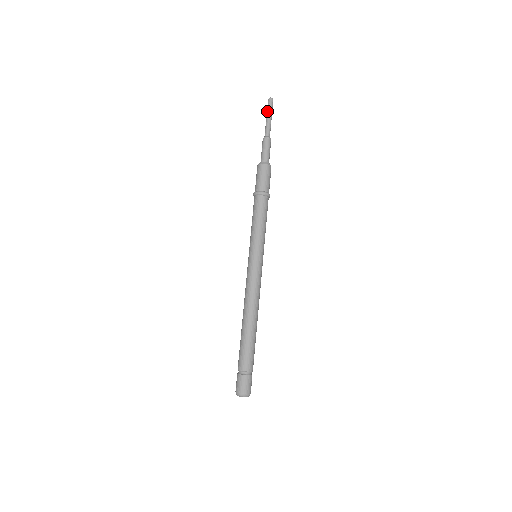
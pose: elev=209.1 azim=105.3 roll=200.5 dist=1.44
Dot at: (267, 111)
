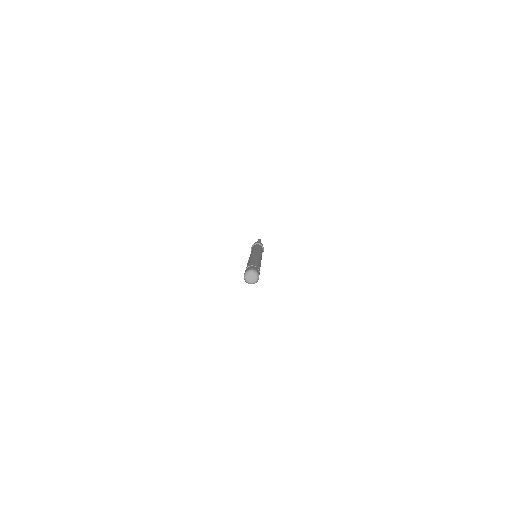
Dot at: occluded
